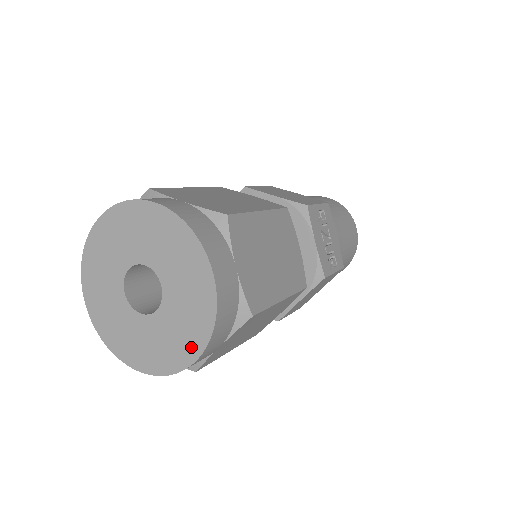
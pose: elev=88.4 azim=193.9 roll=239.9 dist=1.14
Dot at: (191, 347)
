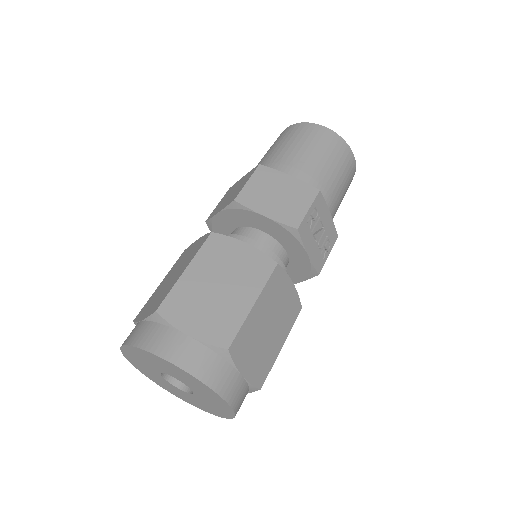
Dot at: (222, 414)
